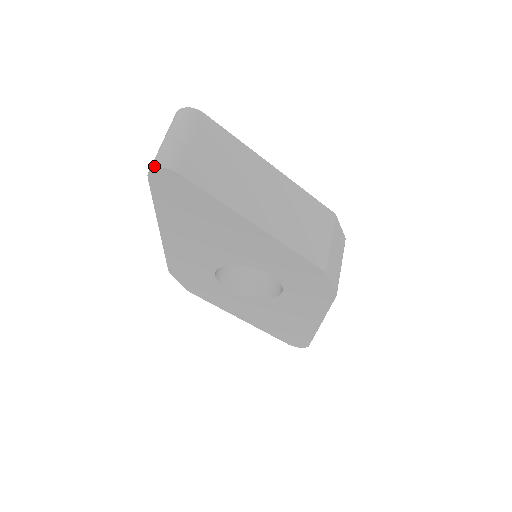
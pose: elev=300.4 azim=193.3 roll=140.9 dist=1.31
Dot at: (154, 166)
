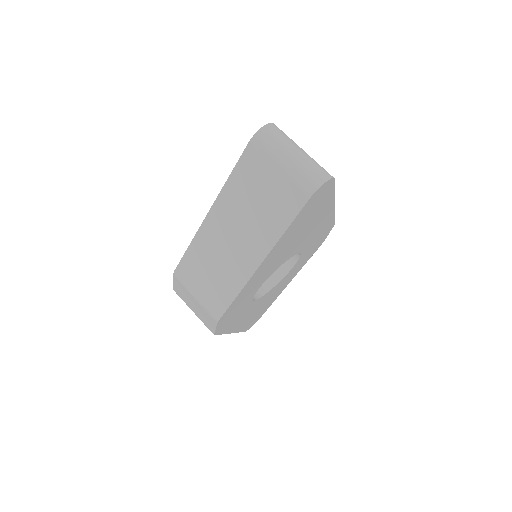
Dot at: (322, 182)
